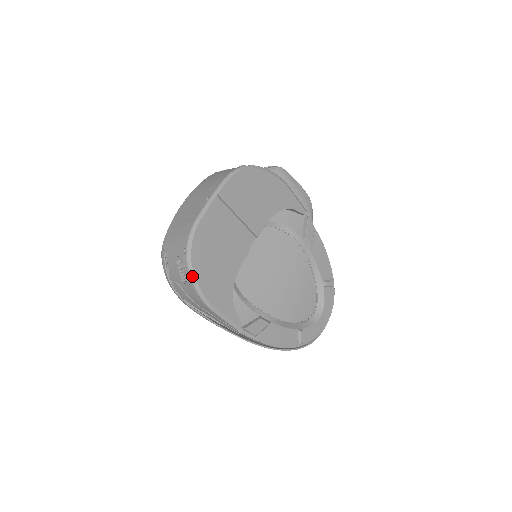
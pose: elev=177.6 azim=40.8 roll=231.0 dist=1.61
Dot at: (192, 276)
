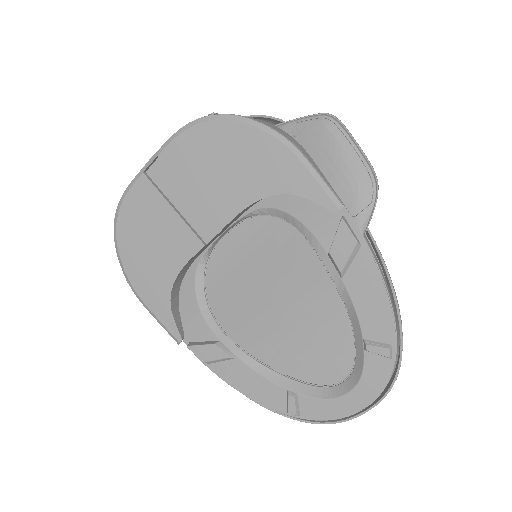
Dot at: (118, 255)
